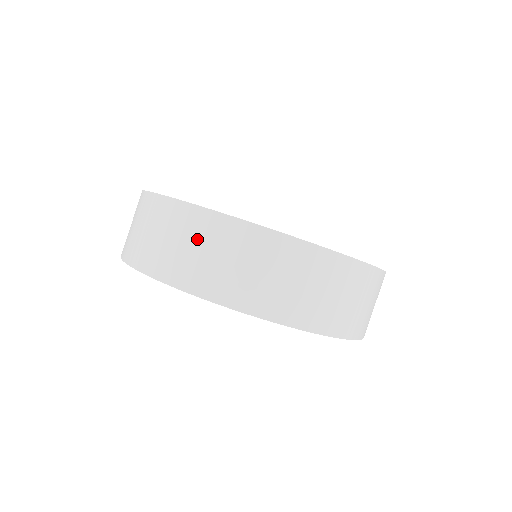
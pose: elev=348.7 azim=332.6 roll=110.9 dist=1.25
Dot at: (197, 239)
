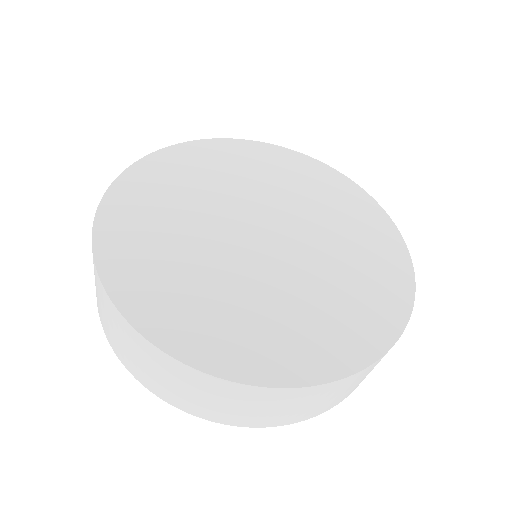
Dot at: (278, 405)
